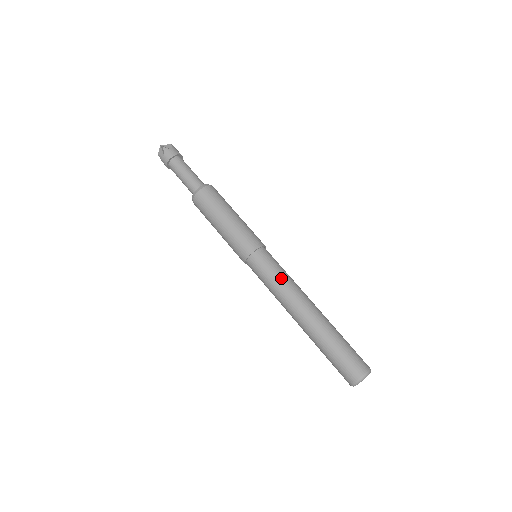
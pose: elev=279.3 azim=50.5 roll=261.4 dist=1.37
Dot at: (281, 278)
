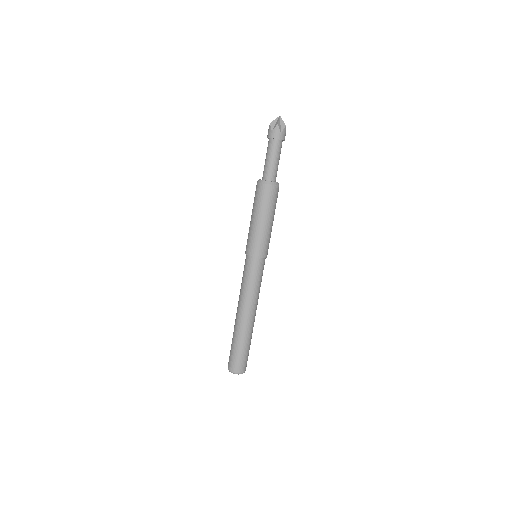
Dot at: (252, 287)
